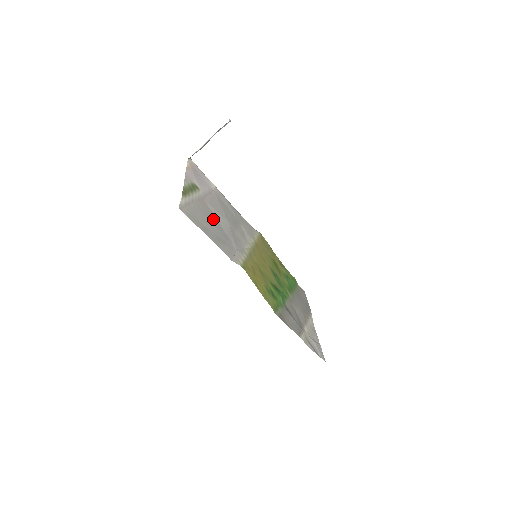
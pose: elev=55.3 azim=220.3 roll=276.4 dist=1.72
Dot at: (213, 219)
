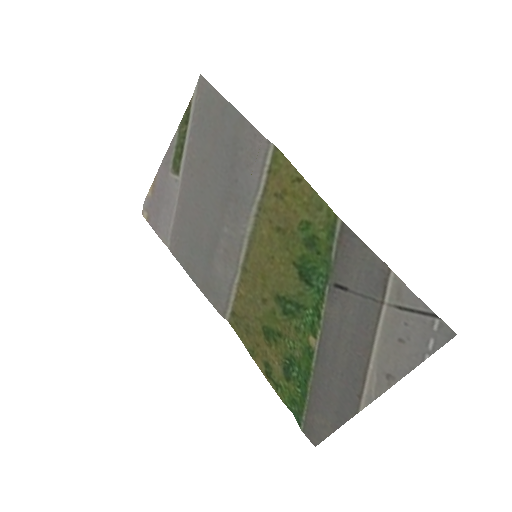
Dot at: (209, 167)
